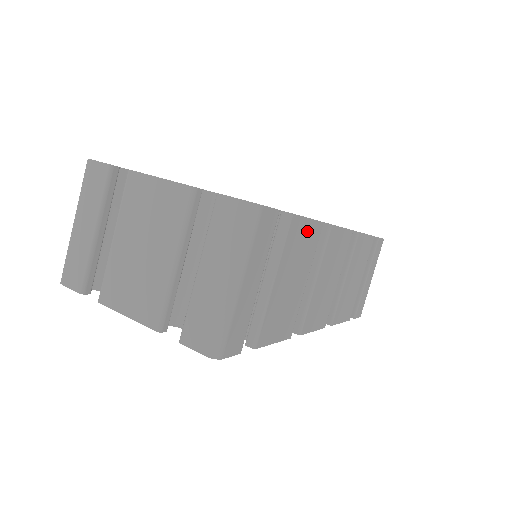
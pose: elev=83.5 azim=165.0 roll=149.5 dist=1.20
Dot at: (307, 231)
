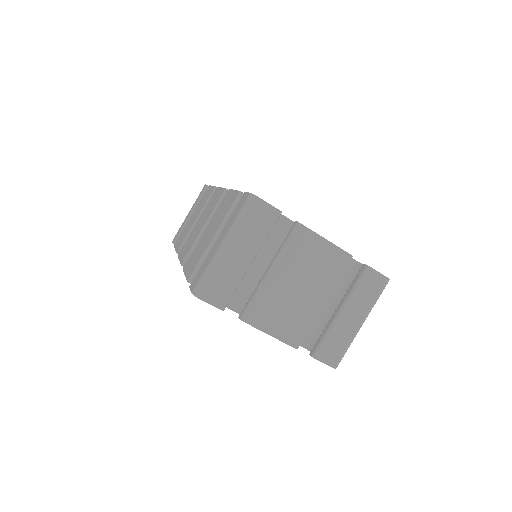
Dot at: occluded
